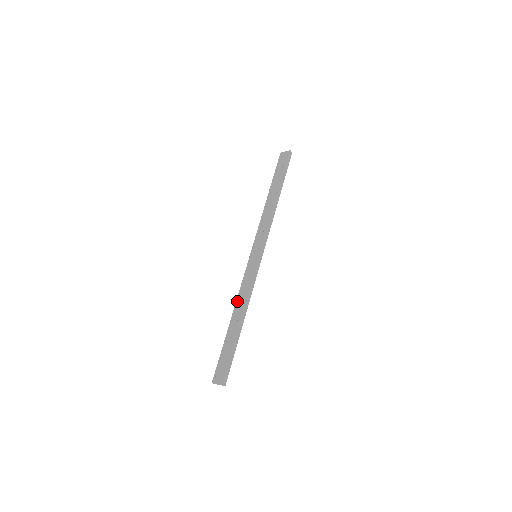
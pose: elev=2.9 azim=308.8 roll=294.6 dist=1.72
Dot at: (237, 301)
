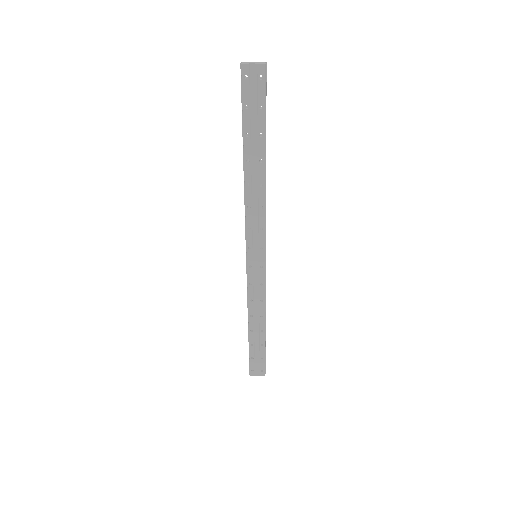
Dot at: (250, 310)
